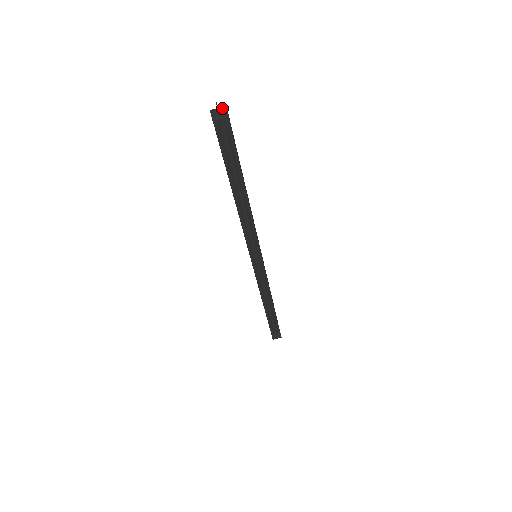
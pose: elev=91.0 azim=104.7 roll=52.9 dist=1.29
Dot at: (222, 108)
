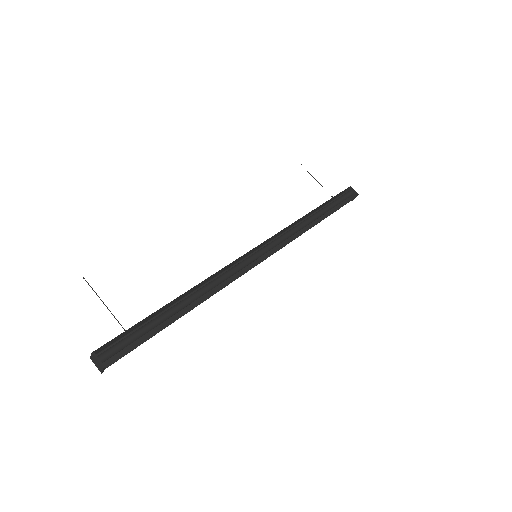
Dot at: (92, 356)
